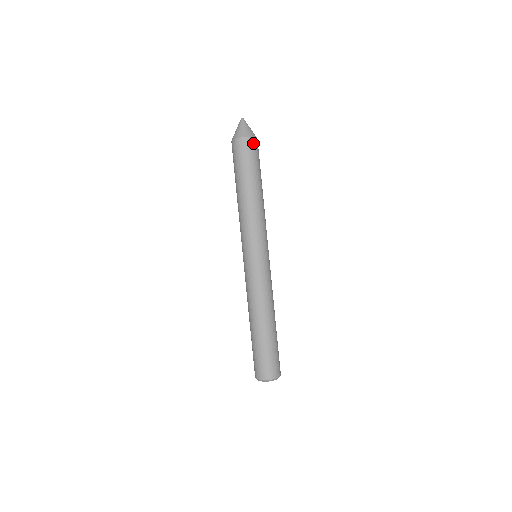
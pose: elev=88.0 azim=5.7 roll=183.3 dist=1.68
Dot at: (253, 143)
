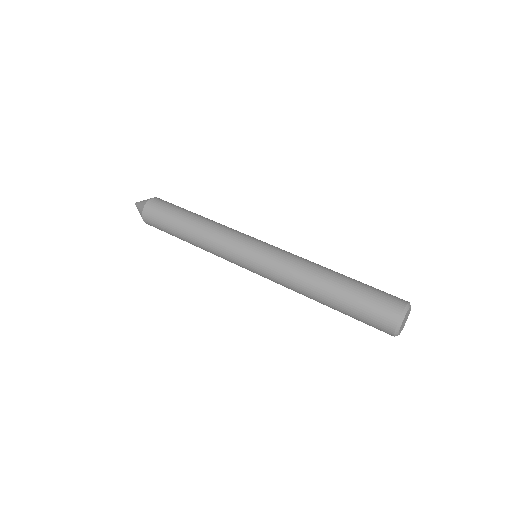
Dot at: (160, 200)
